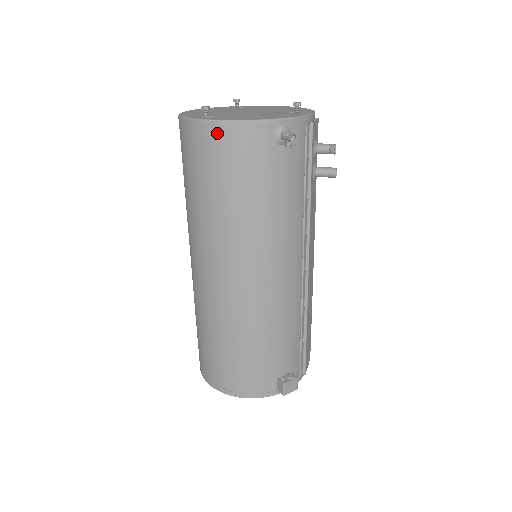
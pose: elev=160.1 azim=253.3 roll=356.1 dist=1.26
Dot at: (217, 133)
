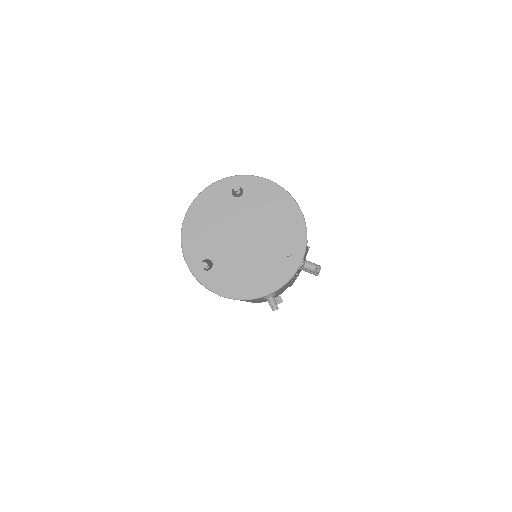
Dot at: occluded
